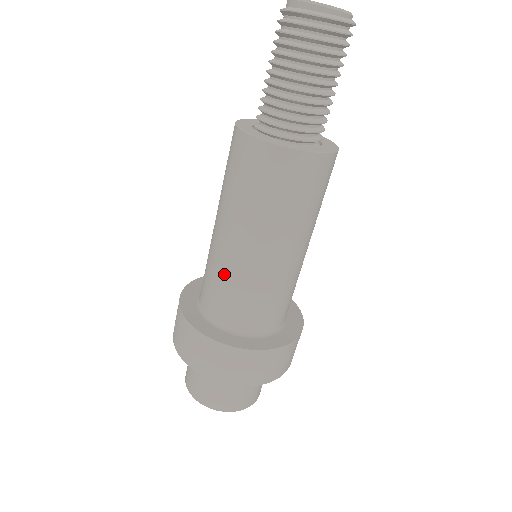
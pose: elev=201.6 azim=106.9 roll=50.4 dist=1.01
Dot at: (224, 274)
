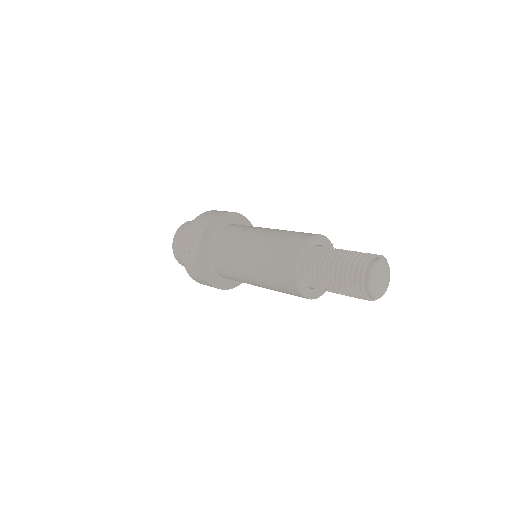
Dot at: (237, 277)
